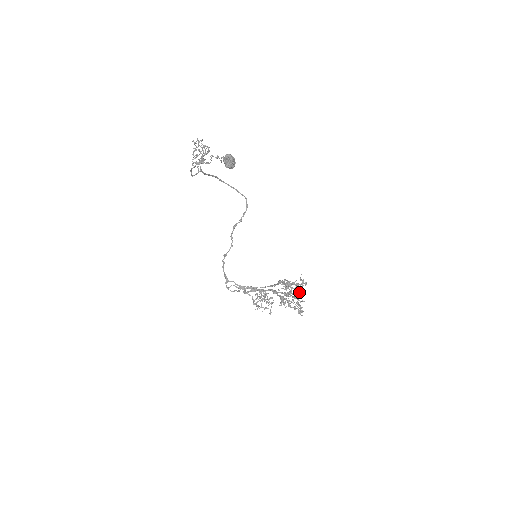
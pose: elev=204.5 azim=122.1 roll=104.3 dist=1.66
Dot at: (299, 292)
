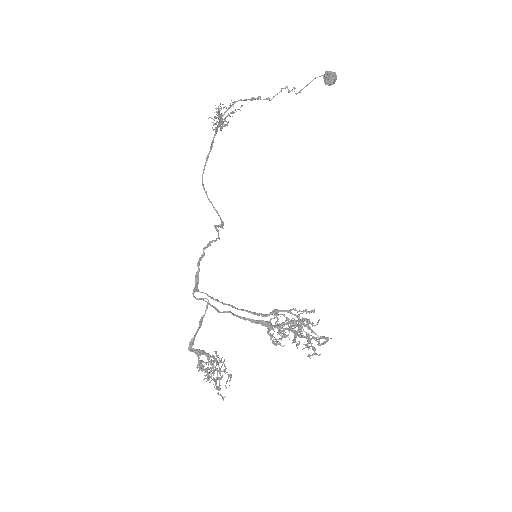
Dot at: (307, 324)
